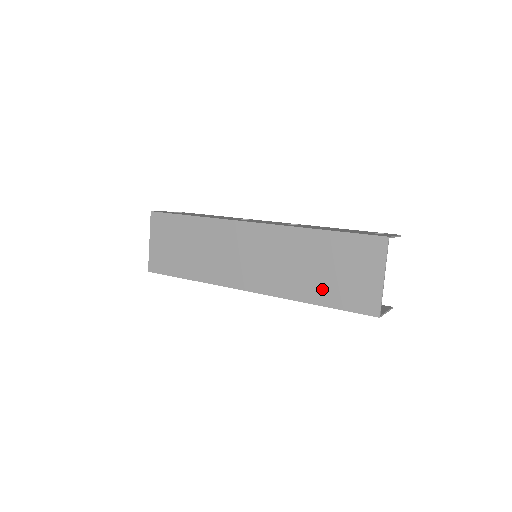
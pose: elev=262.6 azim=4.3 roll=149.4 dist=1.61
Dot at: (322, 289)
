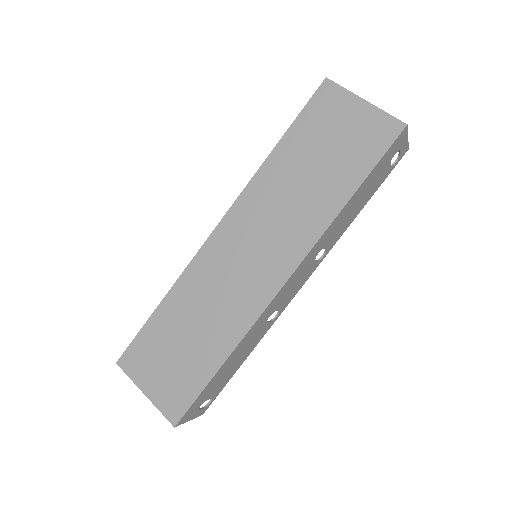
Dot at: (338, 178)
